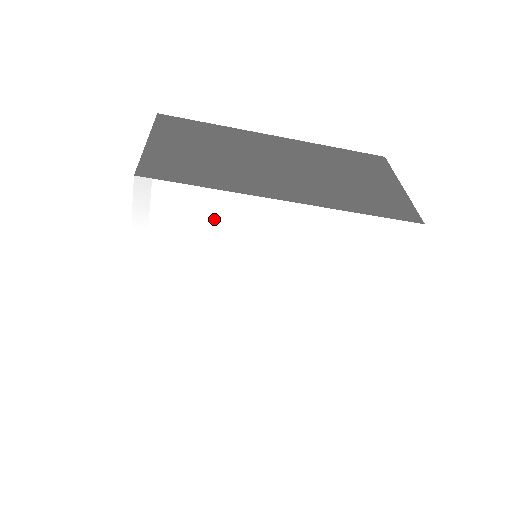
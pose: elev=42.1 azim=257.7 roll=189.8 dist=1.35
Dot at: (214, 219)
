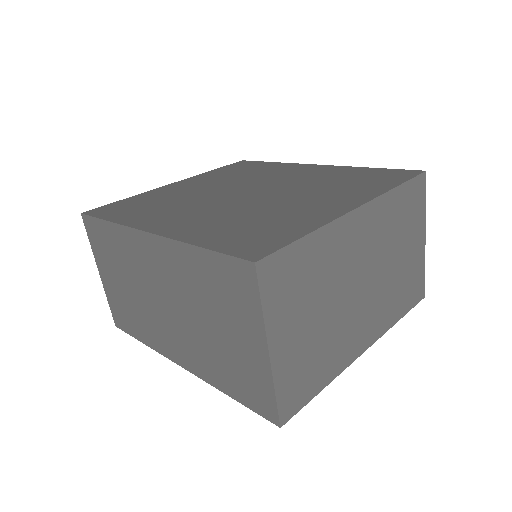
Dot at: occluded
